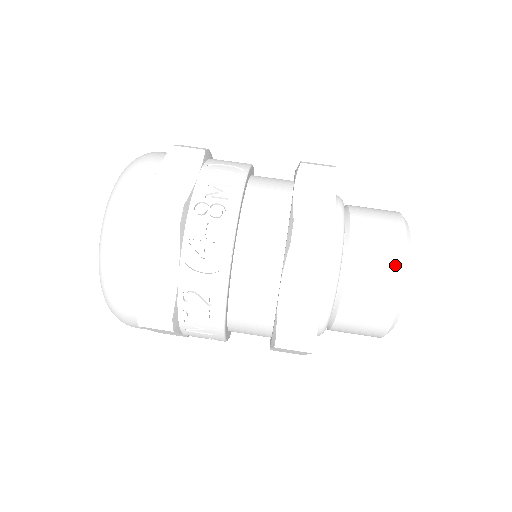
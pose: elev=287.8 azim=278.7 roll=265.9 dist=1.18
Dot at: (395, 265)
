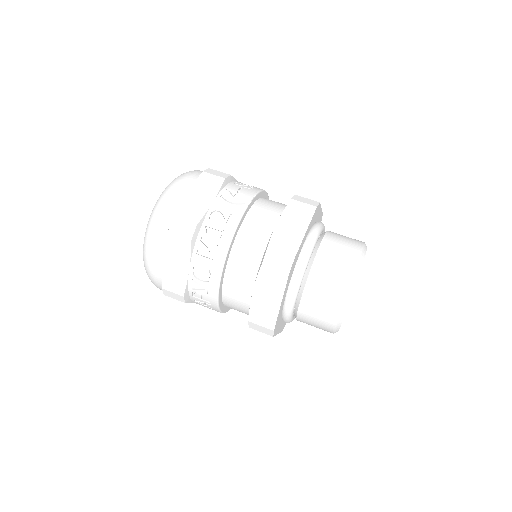
Dot at: (356, 246)
